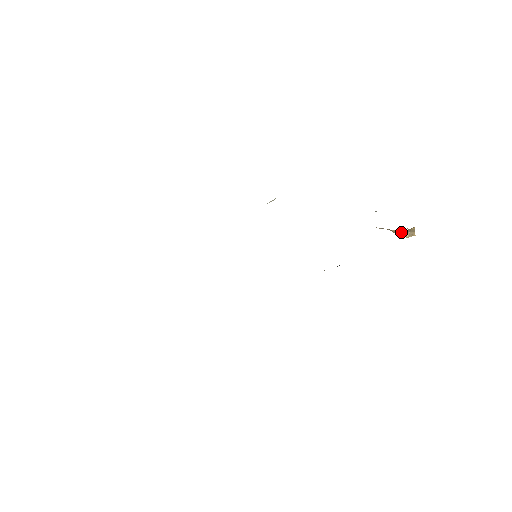
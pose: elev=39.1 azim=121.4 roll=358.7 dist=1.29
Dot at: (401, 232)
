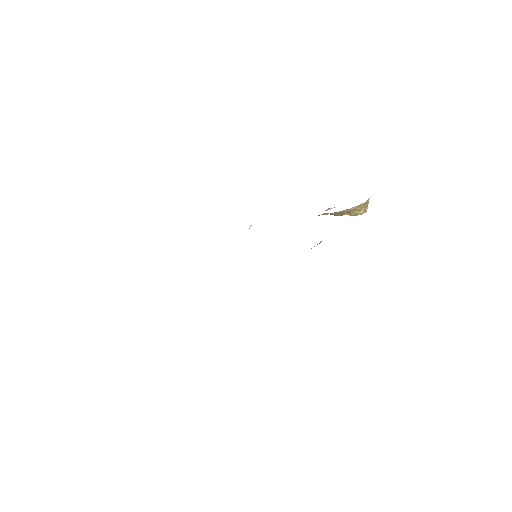
Dot at: (358, 209)
